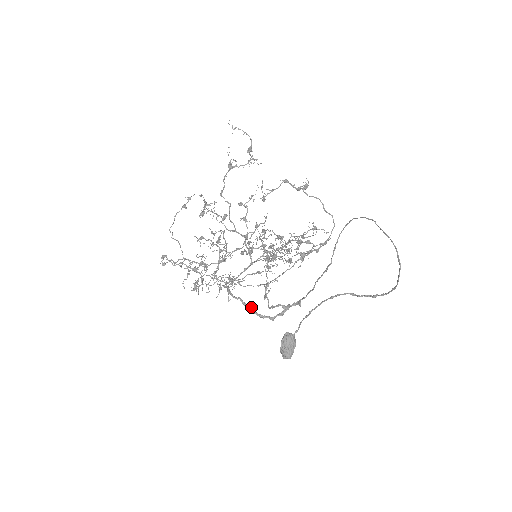
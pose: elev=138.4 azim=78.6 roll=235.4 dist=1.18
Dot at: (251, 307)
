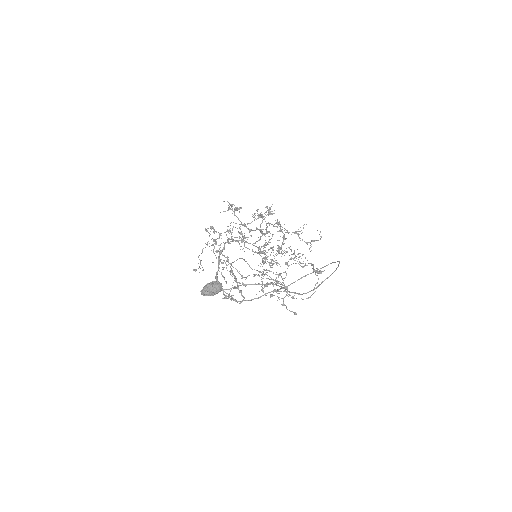
Dot at: occluded
